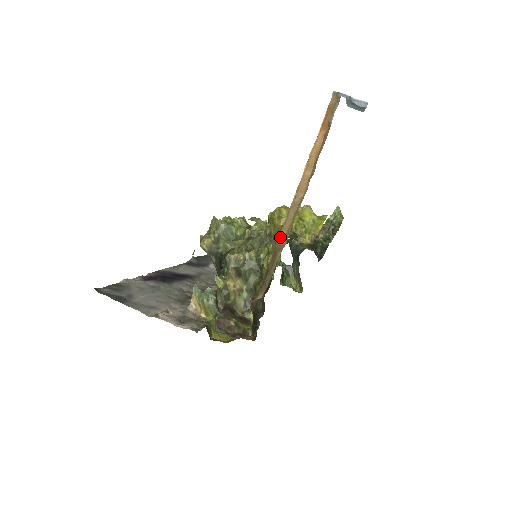
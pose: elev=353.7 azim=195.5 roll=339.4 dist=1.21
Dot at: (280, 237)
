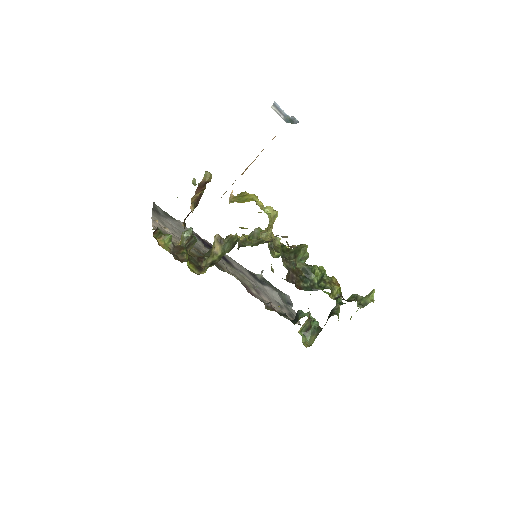
Dot at: occluded
